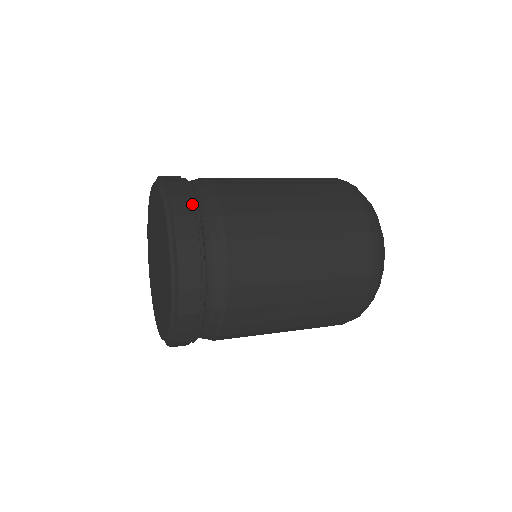
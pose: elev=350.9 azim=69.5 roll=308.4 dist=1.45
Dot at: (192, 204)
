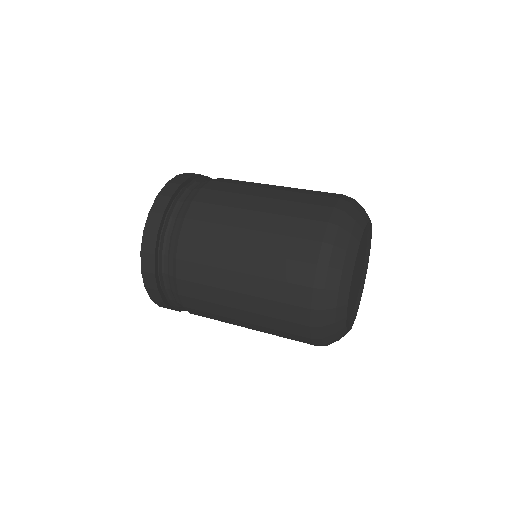
Dot at: occluded
